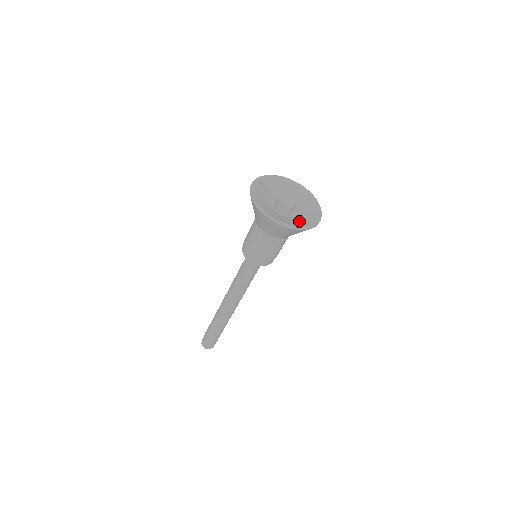
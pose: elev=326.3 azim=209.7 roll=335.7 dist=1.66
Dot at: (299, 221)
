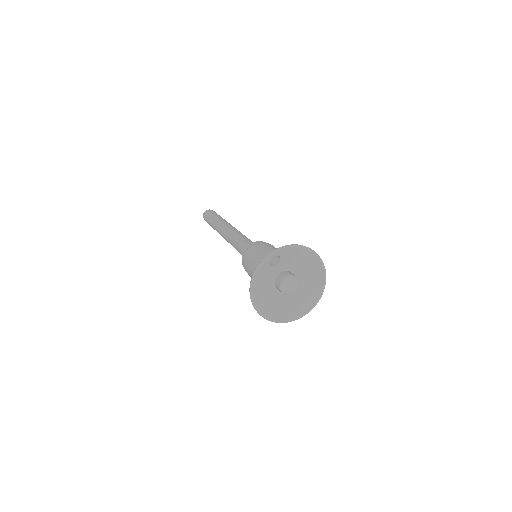
Dot at: (289, 306)
